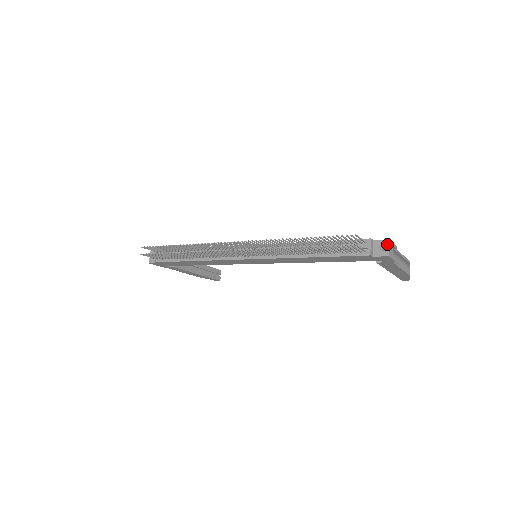
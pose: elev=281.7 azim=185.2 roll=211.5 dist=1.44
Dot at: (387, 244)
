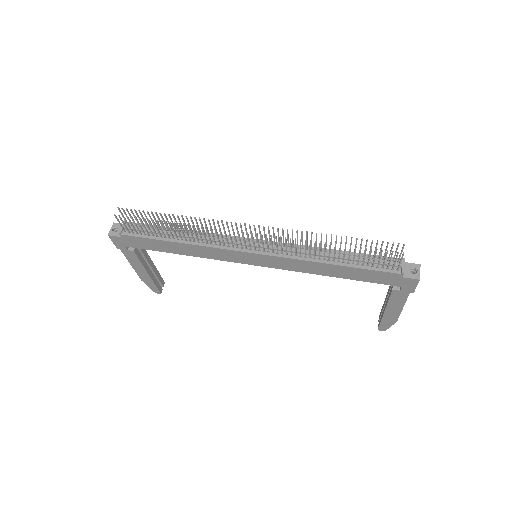
Dot at: (418, 268)
